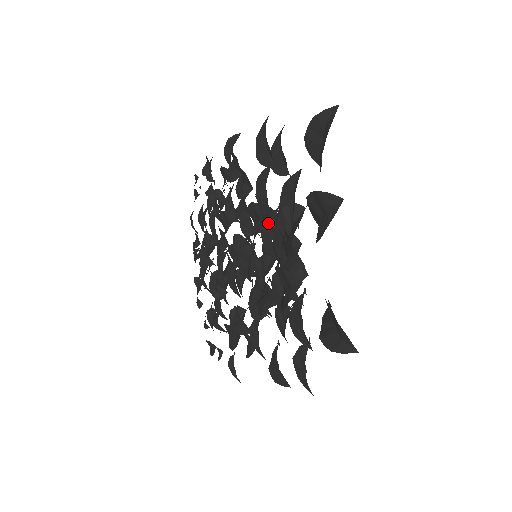
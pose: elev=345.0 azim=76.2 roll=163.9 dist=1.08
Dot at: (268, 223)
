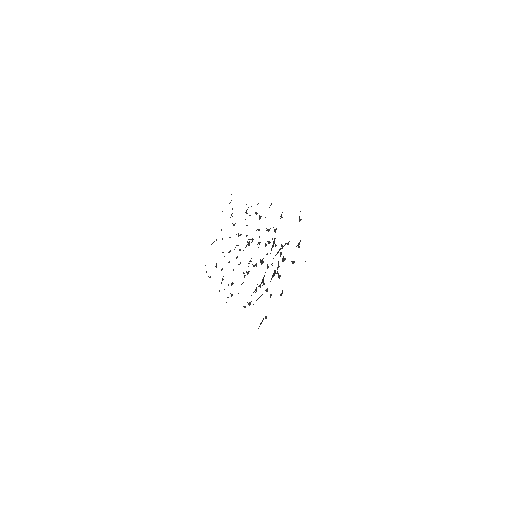
Dot at: (247, 244)
